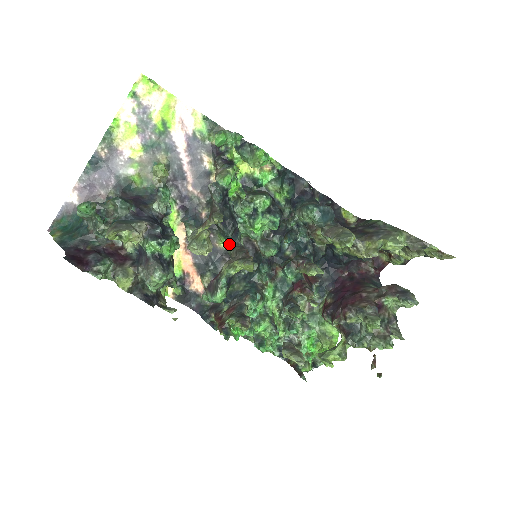
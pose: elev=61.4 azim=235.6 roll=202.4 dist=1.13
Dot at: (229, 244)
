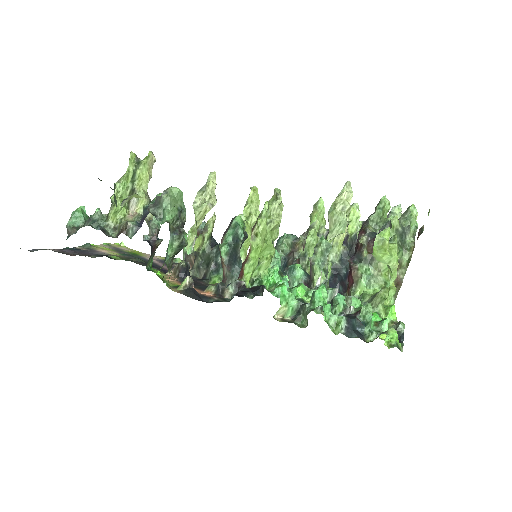
Dot at: occluded
